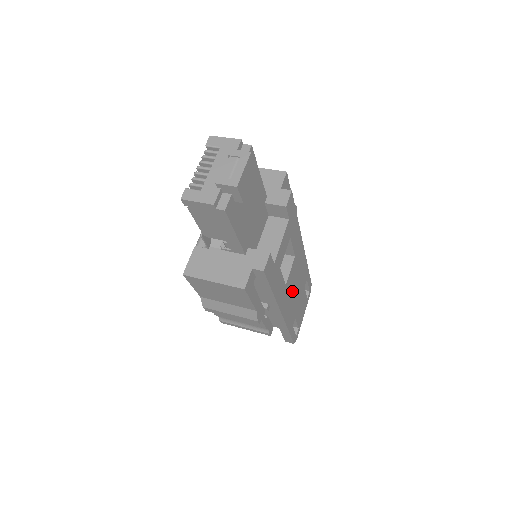
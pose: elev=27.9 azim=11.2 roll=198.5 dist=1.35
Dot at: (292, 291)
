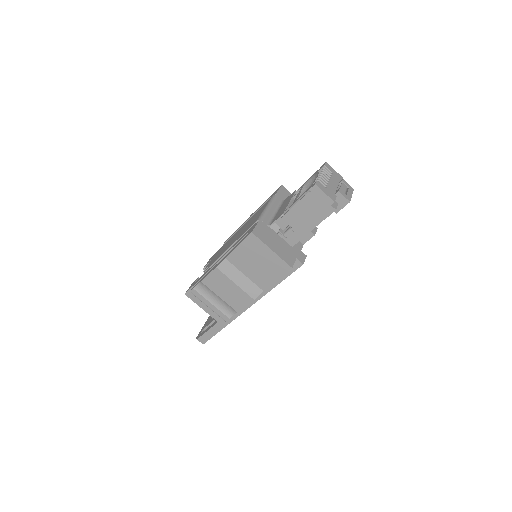
Dot at: occluded
